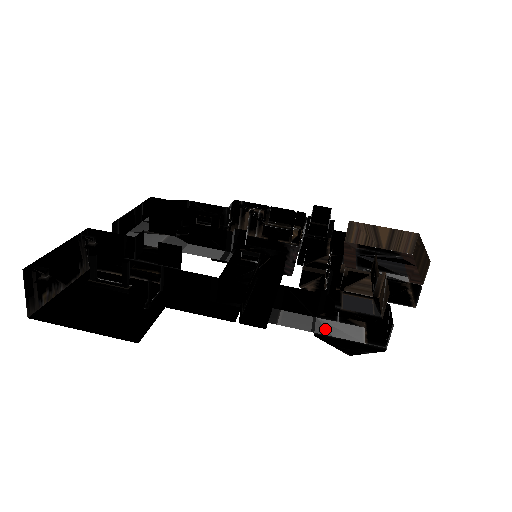
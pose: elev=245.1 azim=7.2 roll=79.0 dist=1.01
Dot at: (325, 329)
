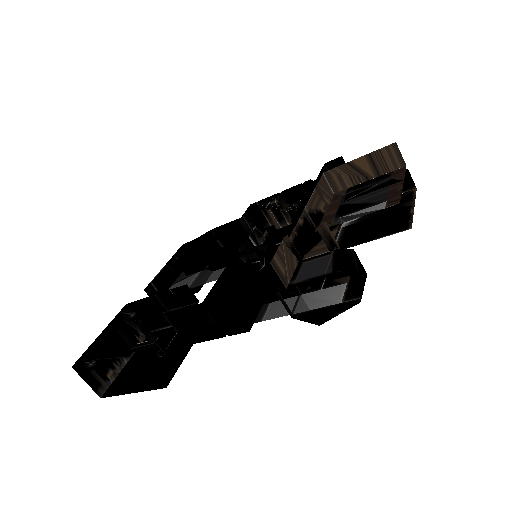
Dot at: (305, 305)
